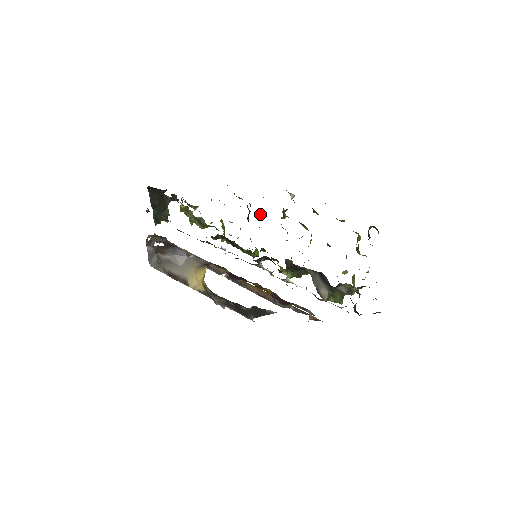
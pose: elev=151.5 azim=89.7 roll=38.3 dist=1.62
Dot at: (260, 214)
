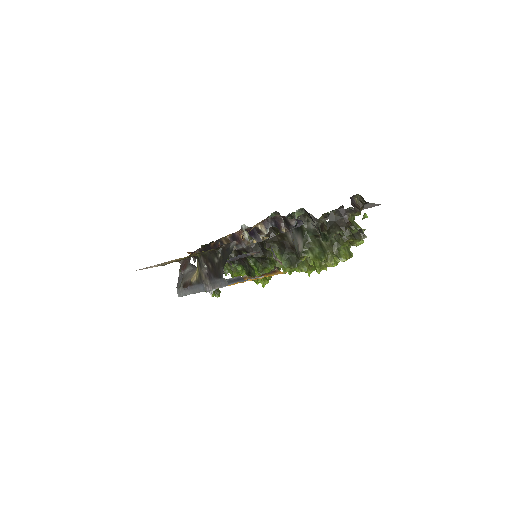
Dot at: occluded
